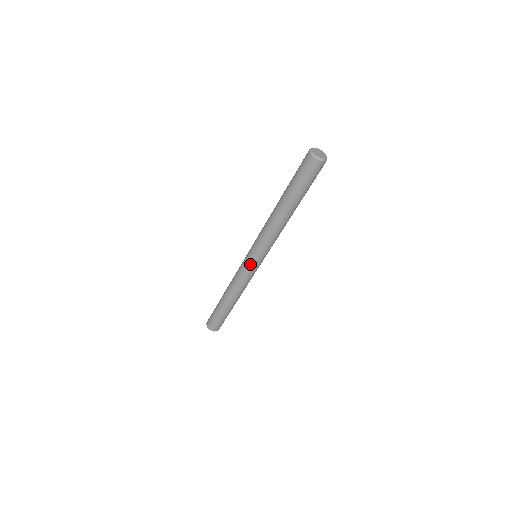
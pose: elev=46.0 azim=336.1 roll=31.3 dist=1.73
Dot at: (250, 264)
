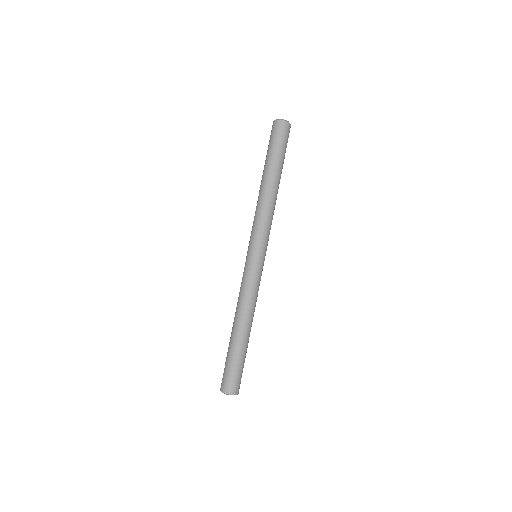
Dot at: (250, 261)
